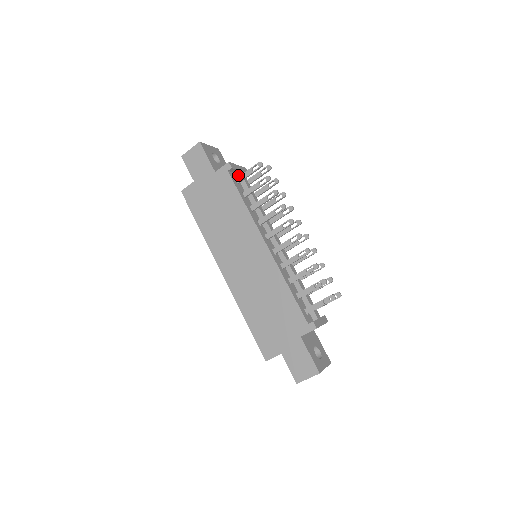
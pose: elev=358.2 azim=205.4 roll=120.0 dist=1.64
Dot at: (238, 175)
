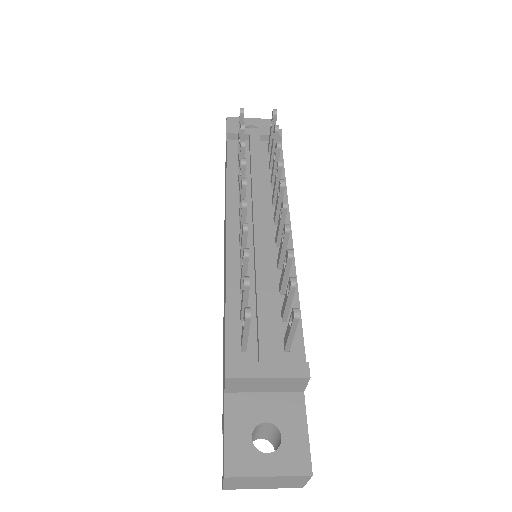
Dot at: (249, 141)
